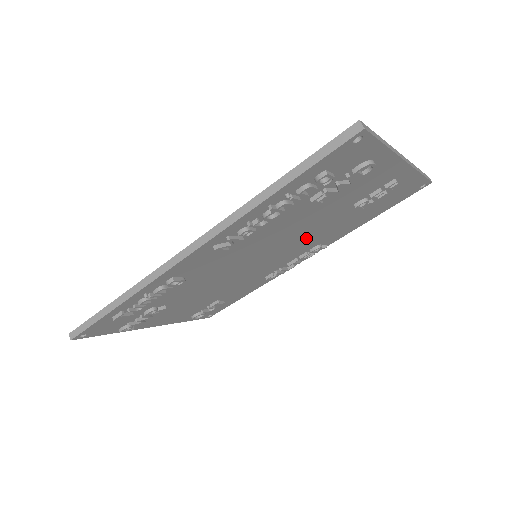
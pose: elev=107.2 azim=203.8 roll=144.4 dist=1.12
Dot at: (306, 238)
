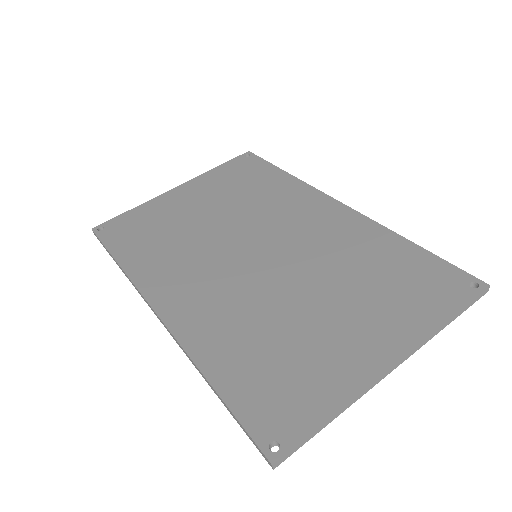
Dot at: occluded
